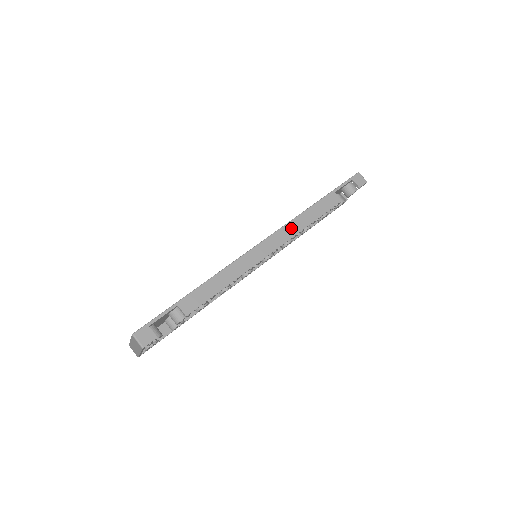
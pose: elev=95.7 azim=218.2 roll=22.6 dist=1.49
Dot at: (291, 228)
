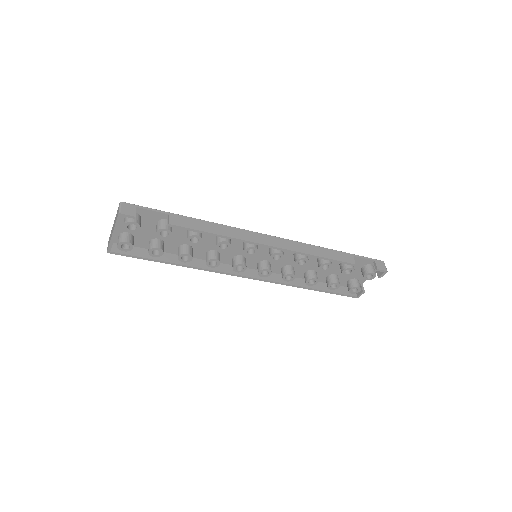
Dot at: (298, 246)
